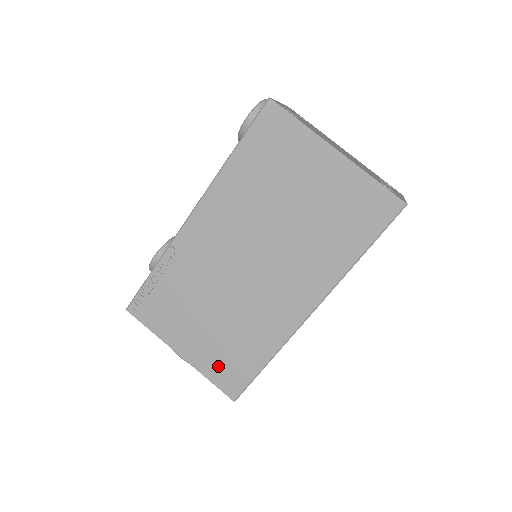
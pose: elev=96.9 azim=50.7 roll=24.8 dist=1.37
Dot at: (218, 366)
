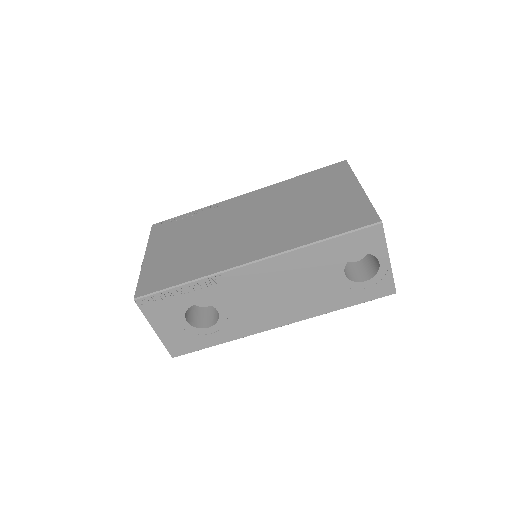
Dot at: (156, 272)
